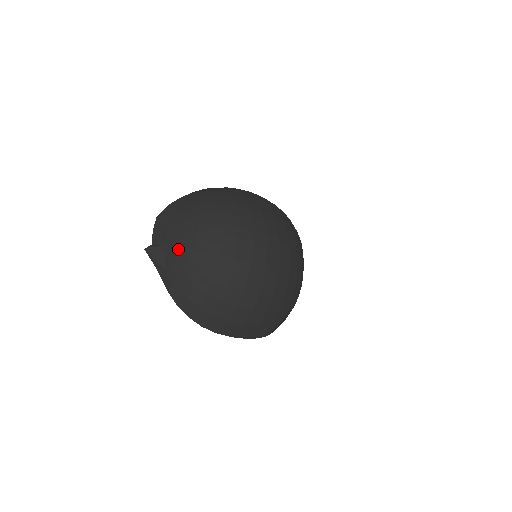
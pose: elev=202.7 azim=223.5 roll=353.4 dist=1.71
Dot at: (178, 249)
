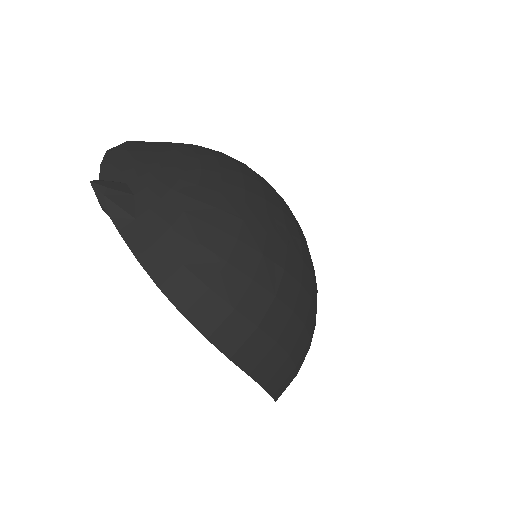
Dot at: (166, 183)
